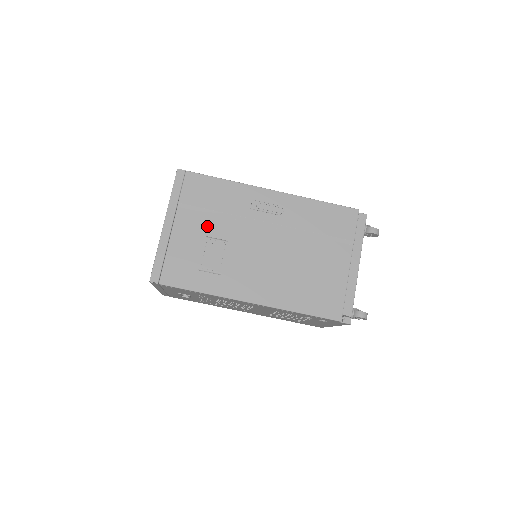
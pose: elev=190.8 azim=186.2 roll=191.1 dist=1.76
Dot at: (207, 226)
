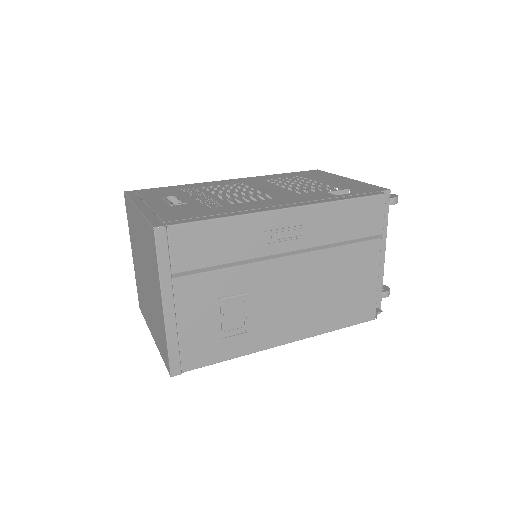
Dot at: (217, 286)
